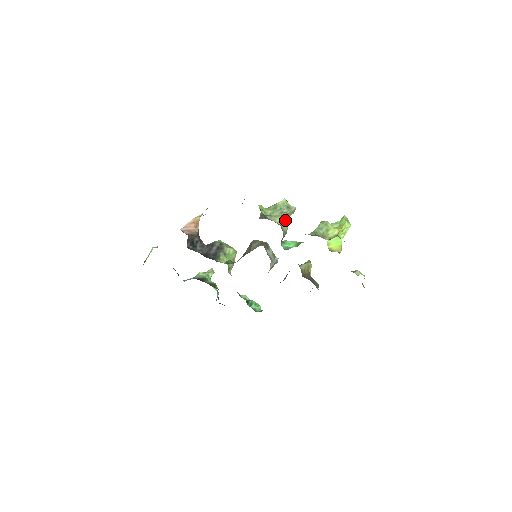
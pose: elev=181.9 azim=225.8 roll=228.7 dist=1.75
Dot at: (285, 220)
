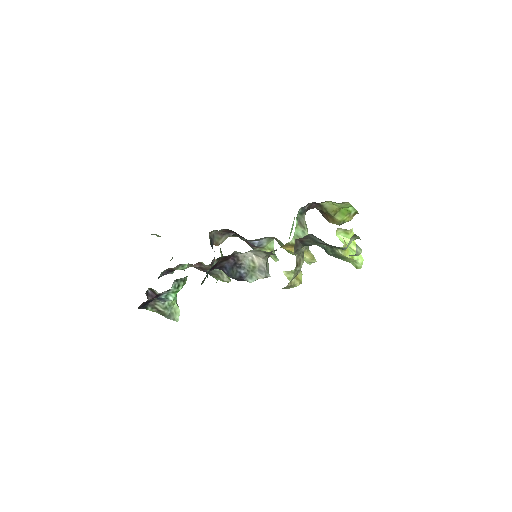
Dot at: occluded
